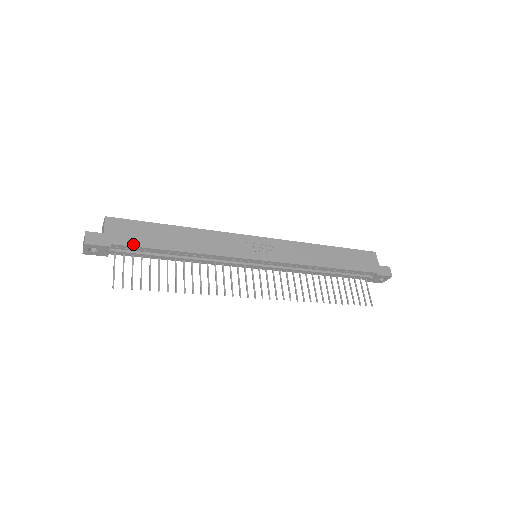
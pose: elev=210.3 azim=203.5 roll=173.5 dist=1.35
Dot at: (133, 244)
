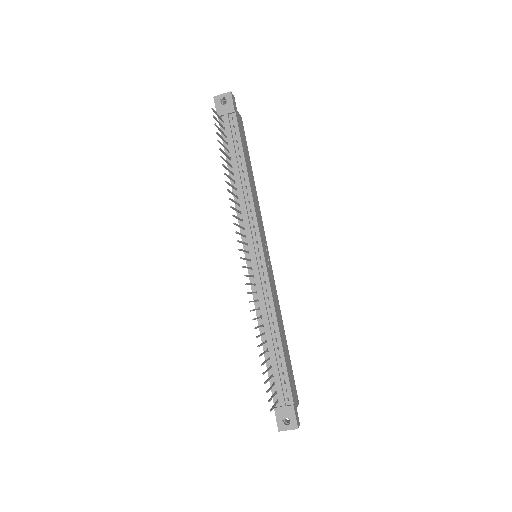
Dot at: (240, 131)
